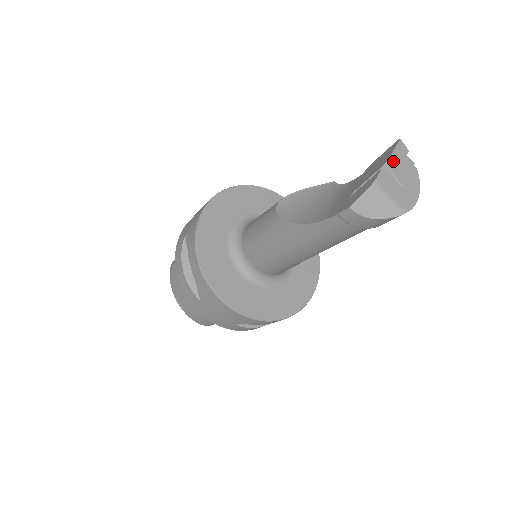
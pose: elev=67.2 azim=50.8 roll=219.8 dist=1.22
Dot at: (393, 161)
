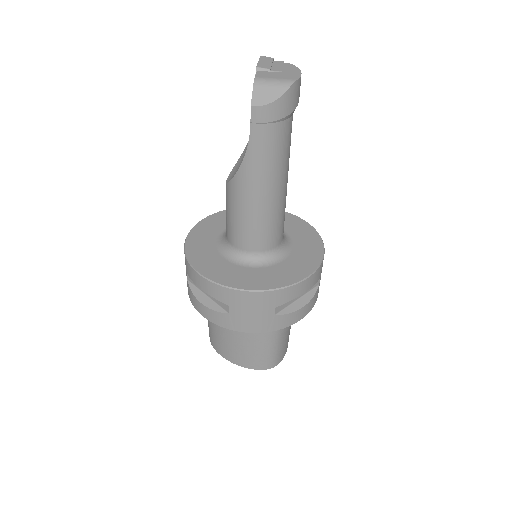
Dot at: (262, 65)
